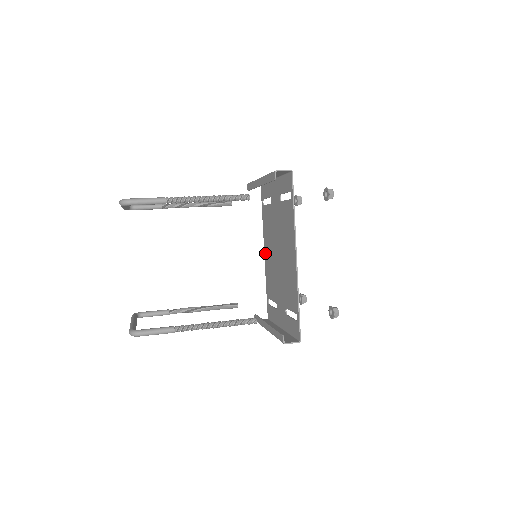
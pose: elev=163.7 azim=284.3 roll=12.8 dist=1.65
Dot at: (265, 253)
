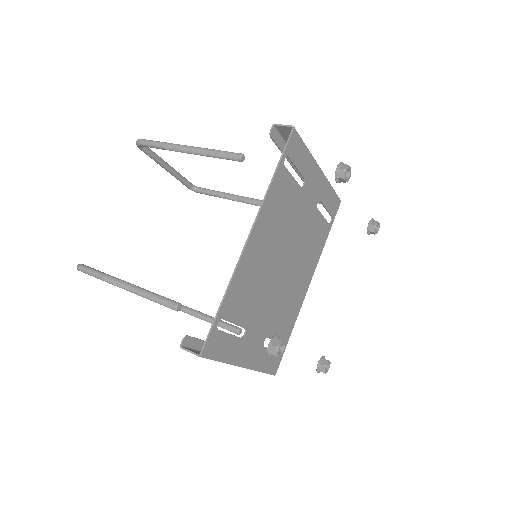
Dot at: (305, 284)
